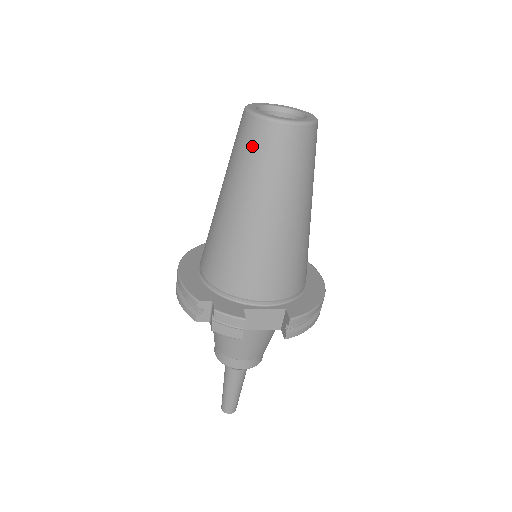
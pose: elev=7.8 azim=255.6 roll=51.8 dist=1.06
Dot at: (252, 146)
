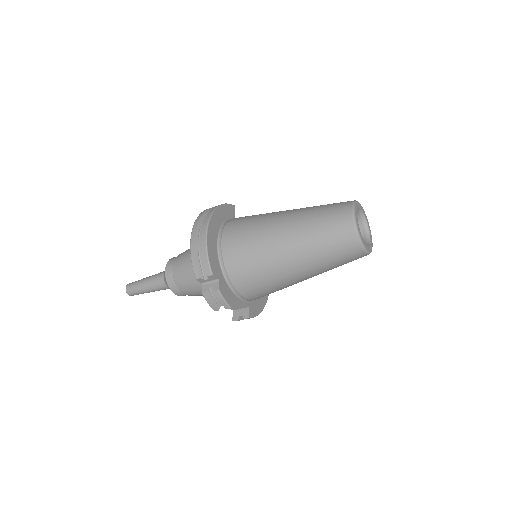
Dot at: (336, 240)
